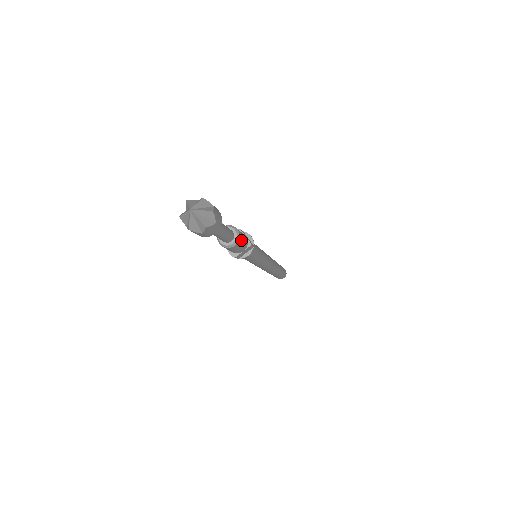
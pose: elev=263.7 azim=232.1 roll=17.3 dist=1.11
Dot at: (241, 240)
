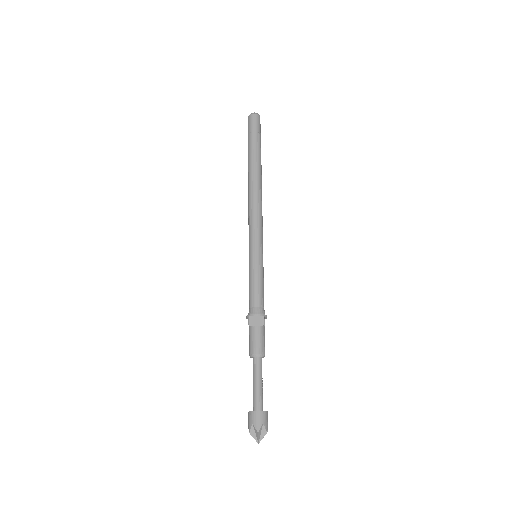
Dot at: occluded
